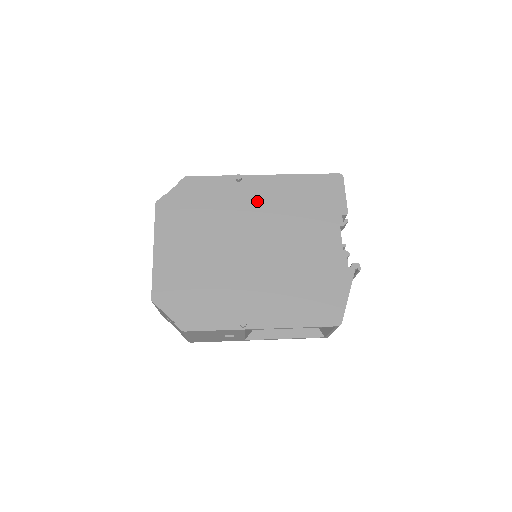
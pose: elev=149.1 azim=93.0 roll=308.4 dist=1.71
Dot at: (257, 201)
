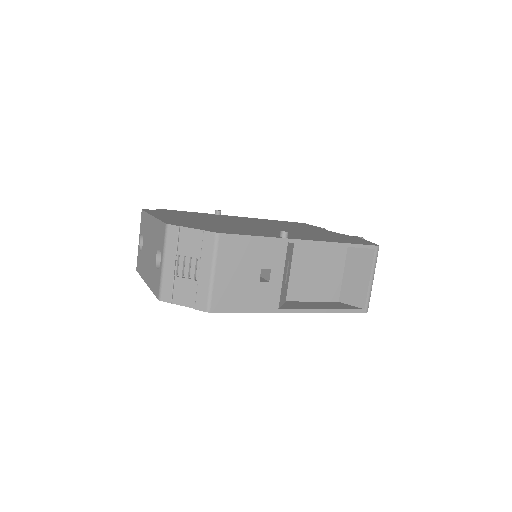
Dot at: (242, 219)
